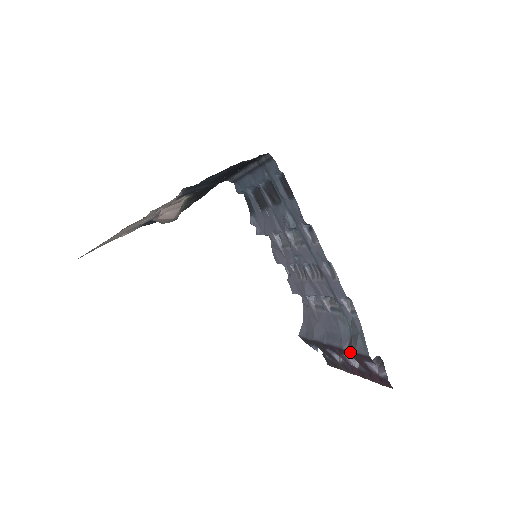
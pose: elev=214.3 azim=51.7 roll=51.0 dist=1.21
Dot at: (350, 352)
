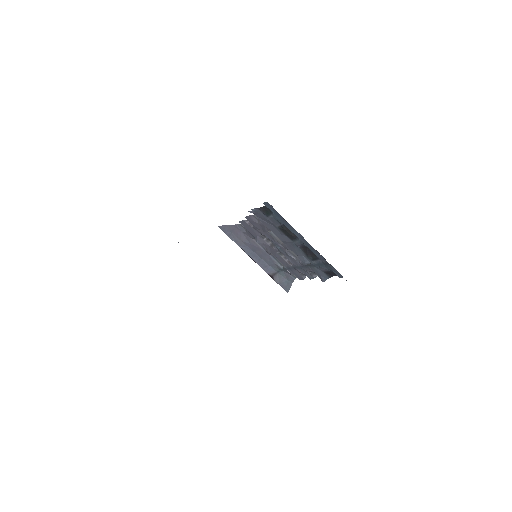
Dot at: (270, 275)
